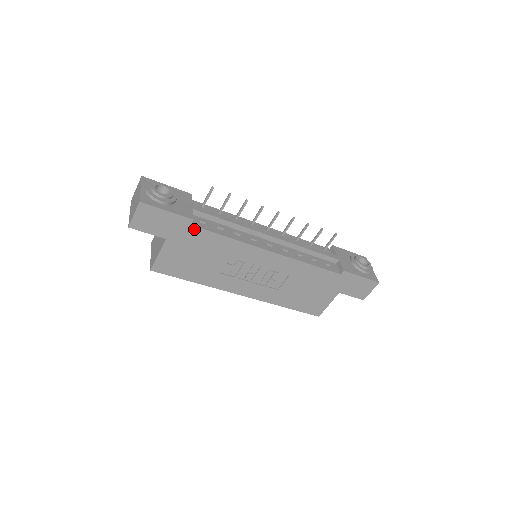
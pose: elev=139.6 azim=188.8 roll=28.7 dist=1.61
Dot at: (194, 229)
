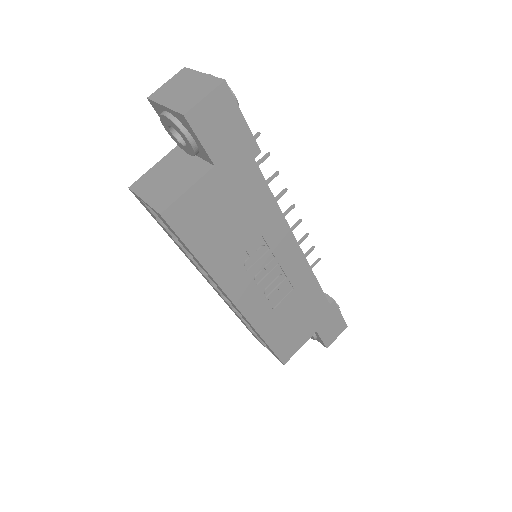
Dot at: (253, 168)
